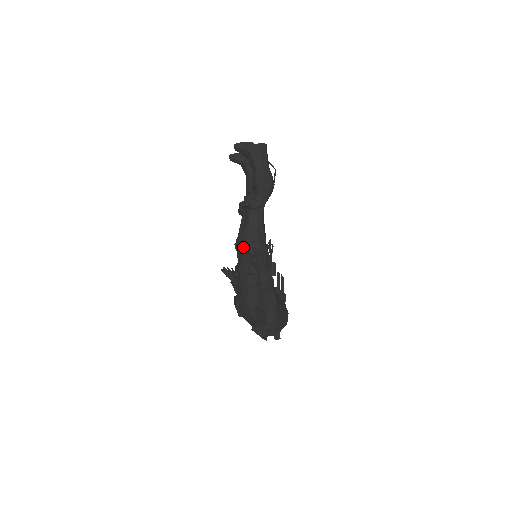
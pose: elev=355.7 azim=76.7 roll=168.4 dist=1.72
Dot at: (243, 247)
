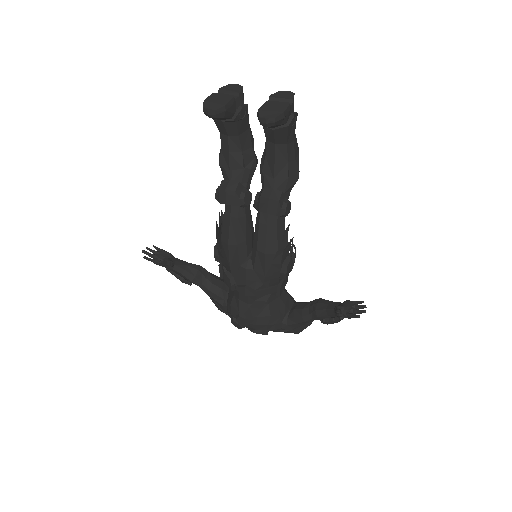
Dot at: (268, 268)
